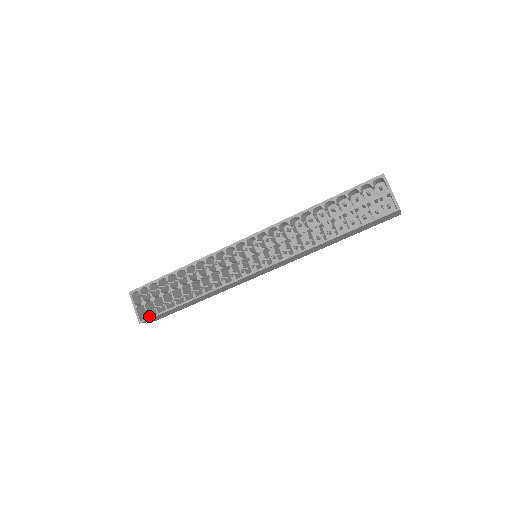
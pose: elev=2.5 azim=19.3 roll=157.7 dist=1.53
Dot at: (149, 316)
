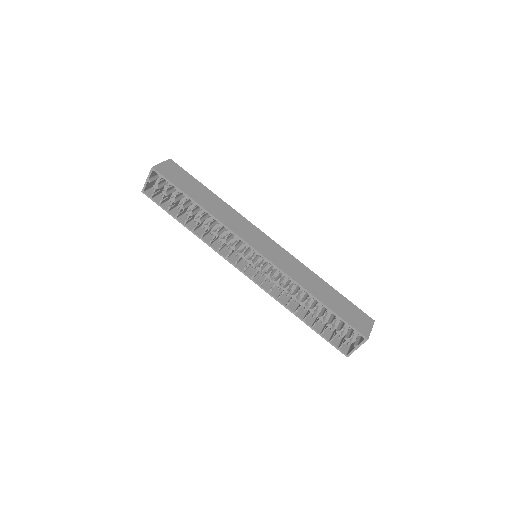
Dot at: (152, 197)
